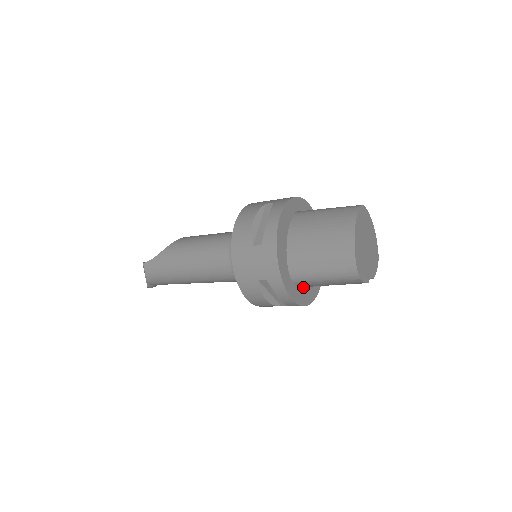
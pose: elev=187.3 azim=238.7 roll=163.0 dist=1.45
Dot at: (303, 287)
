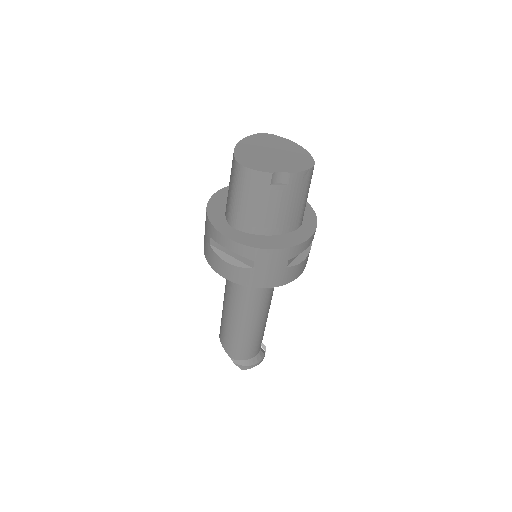
Dot at: (259, 235)
